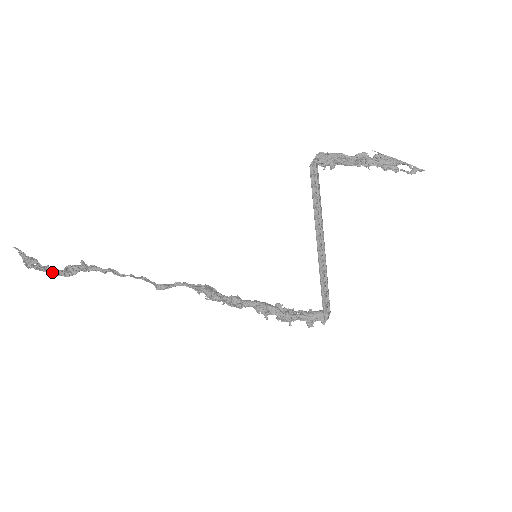
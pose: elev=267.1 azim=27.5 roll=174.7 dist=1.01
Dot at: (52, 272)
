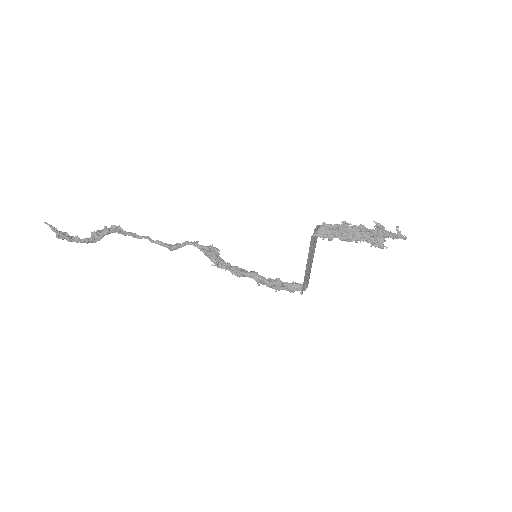
Dot at: (82, 242)
